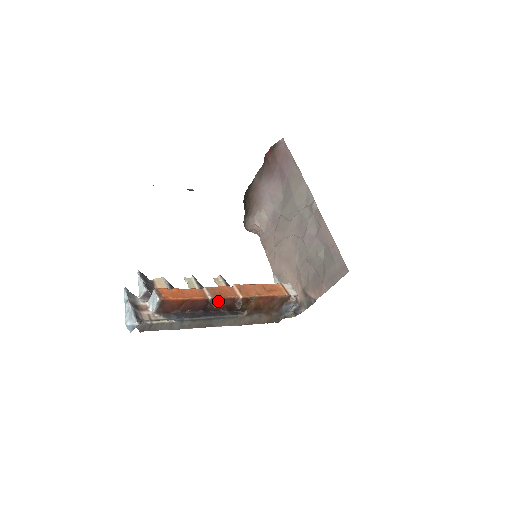
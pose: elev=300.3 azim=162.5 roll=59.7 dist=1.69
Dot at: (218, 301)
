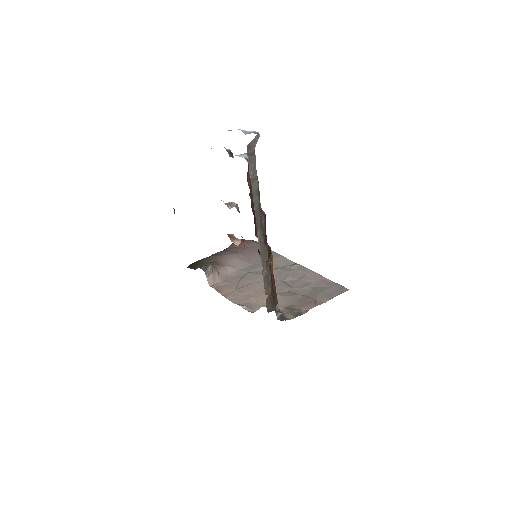
Dot at: (265, 222)
